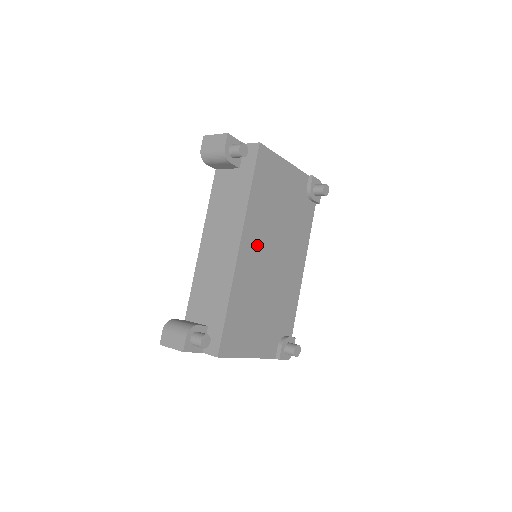
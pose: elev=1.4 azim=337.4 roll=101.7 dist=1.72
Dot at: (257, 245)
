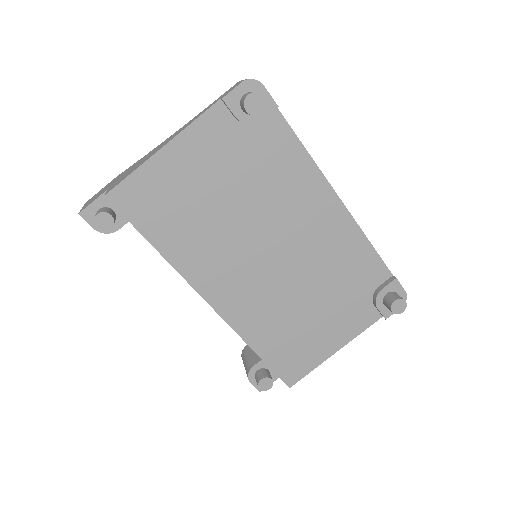
Dot at: (230, 274)
